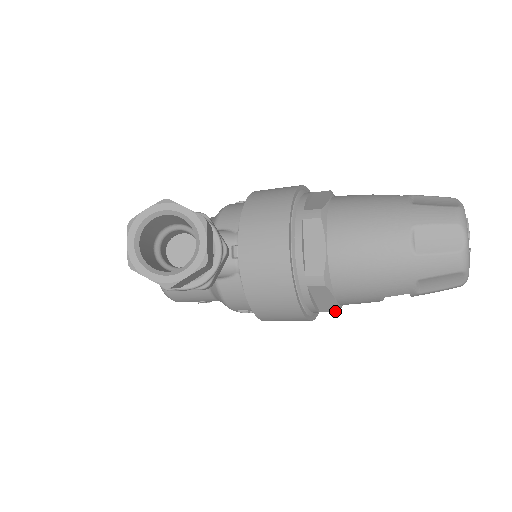
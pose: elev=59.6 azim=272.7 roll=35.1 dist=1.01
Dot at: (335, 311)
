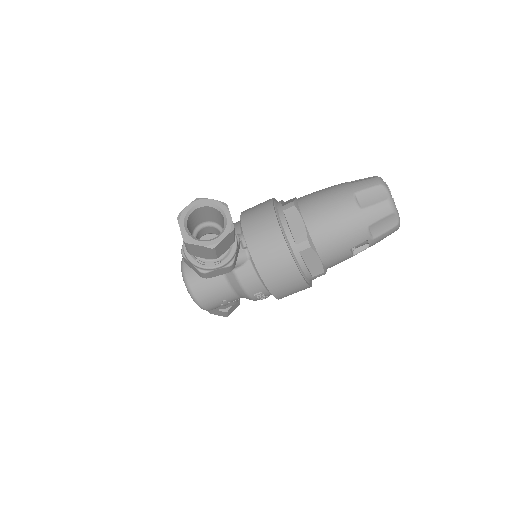
Dot at: (323, 272)
